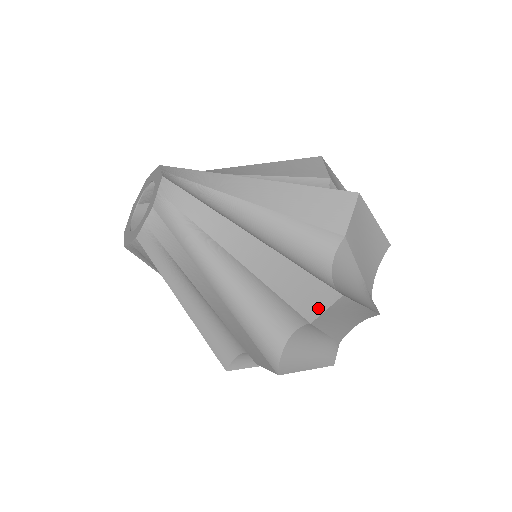
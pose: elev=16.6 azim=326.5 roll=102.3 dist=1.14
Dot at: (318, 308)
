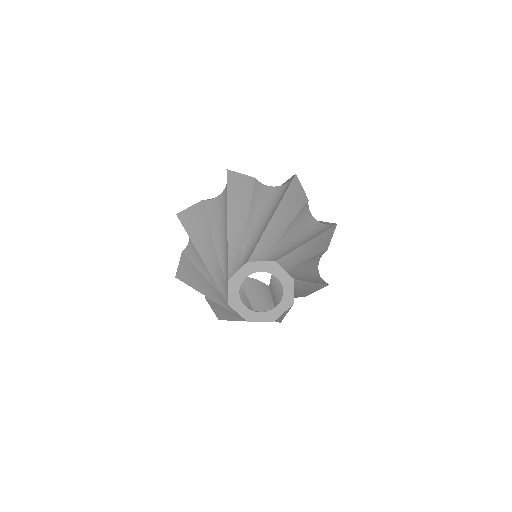
Dot at: occluded
